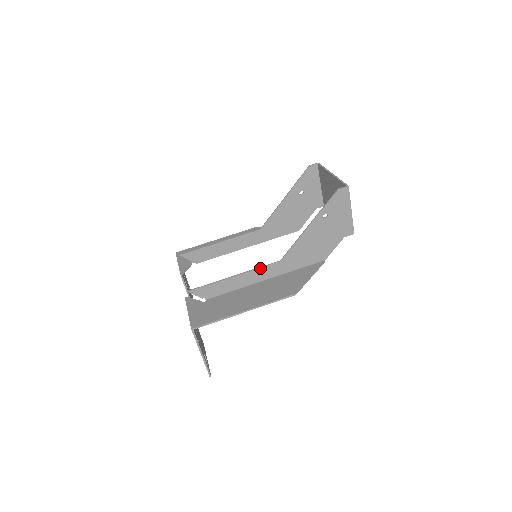
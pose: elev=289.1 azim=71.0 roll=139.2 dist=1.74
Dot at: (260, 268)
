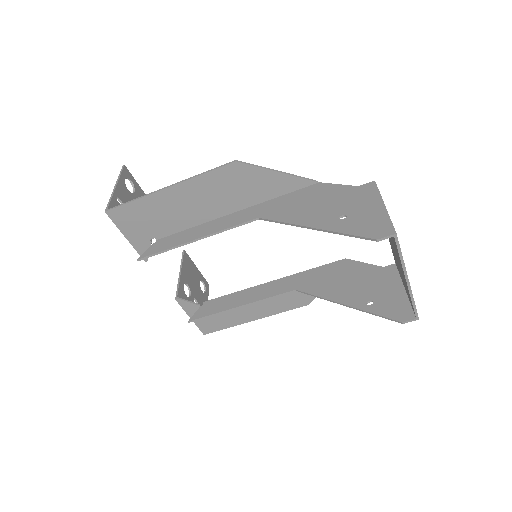
Dot at: (270, 298)
